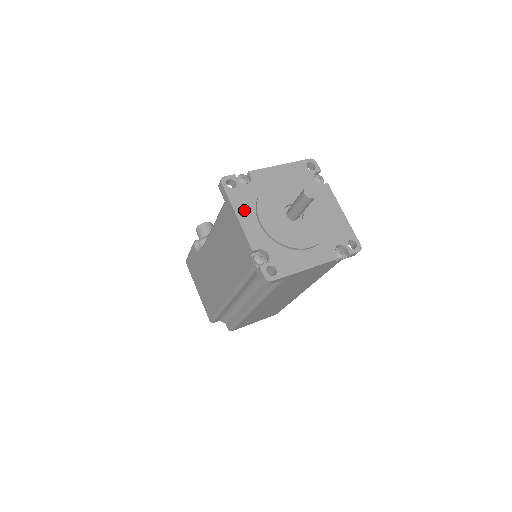
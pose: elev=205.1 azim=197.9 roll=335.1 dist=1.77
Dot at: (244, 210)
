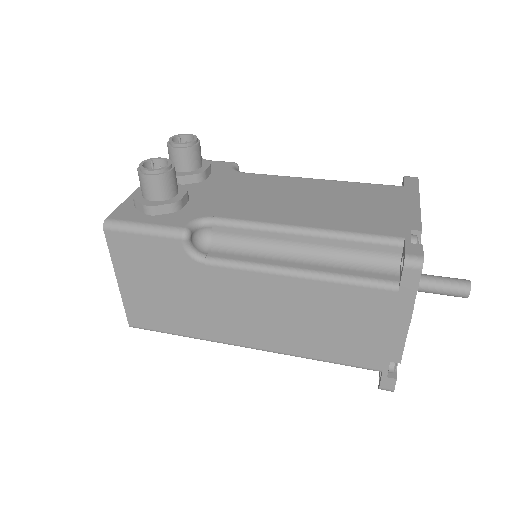
Dot at: occluded
